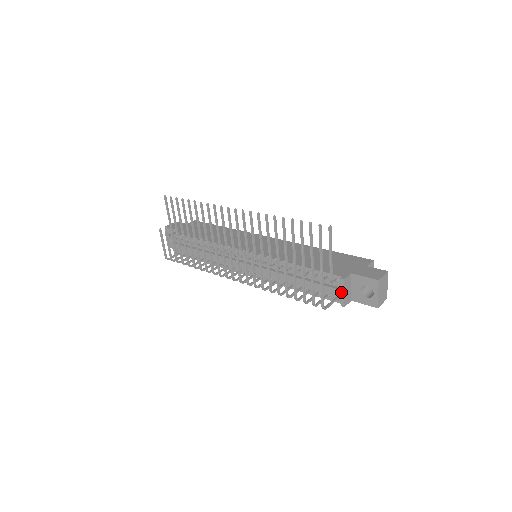
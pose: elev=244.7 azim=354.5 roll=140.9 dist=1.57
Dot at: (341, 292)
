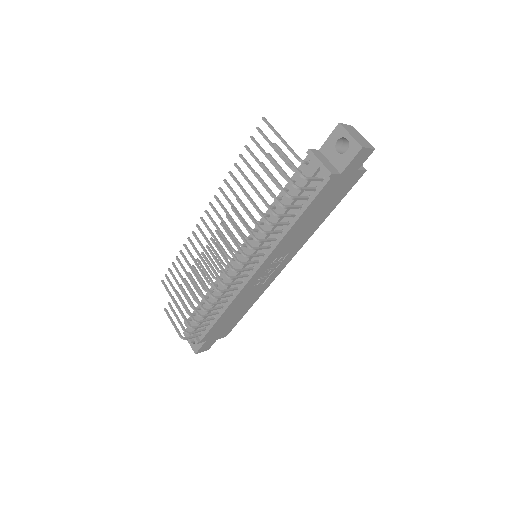
Dot at: (317, 163)
